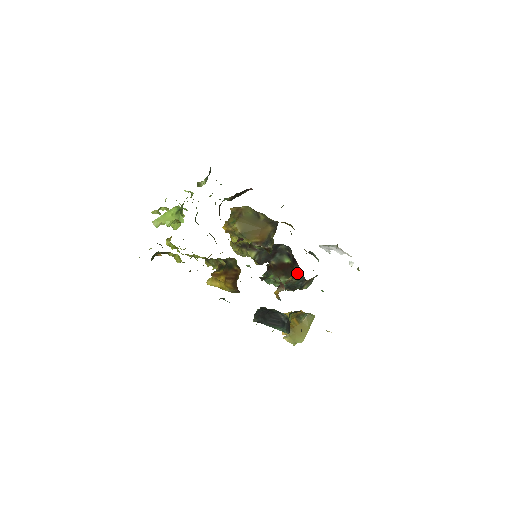
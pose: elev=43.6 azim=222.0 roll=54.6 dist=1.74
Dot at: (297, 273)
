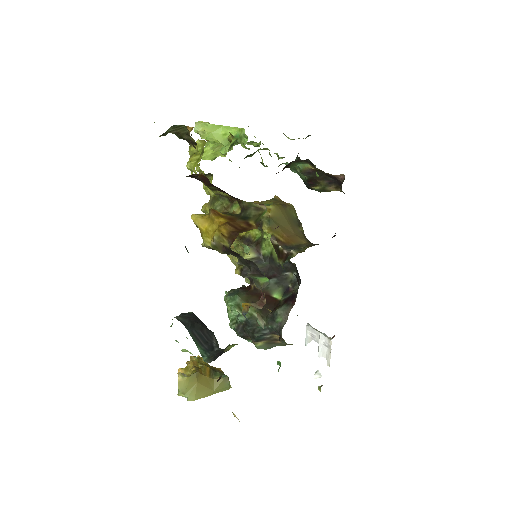
Dot at: (279, 314)
